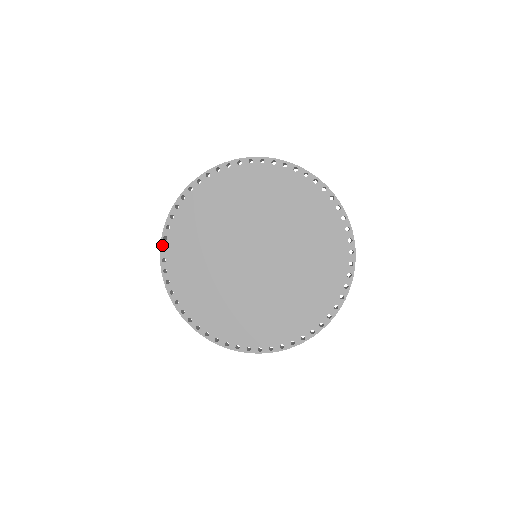
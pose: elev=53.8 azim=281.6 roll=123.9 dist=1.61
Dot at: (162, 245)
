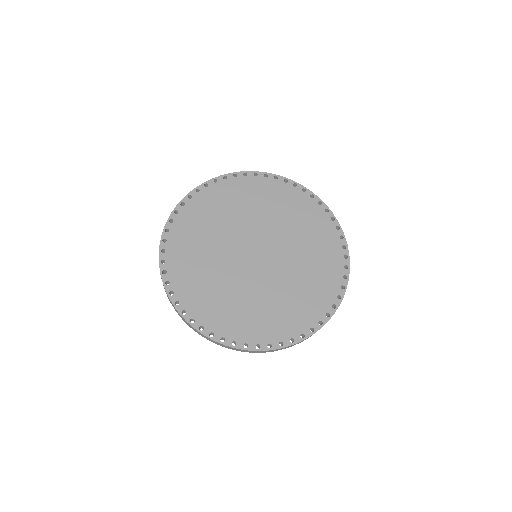
Dot at: (183, 200)
